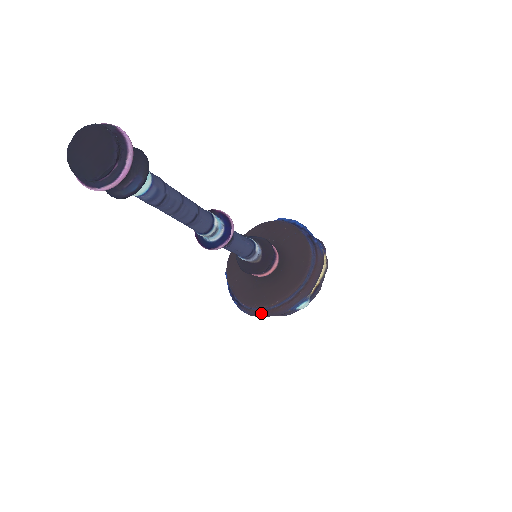
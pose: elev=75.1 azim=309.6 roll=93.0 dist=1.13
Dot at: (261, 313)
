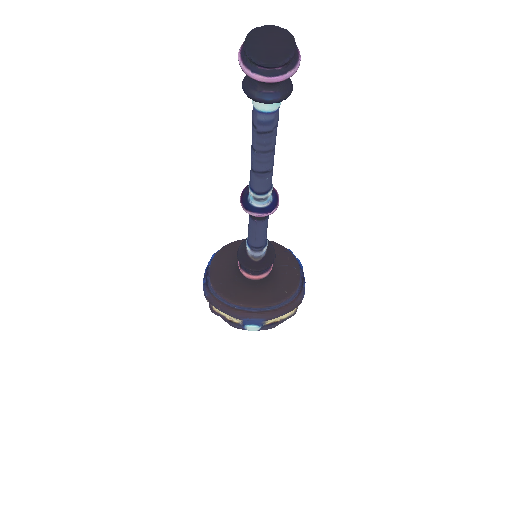
Dot at: (220, 304)
